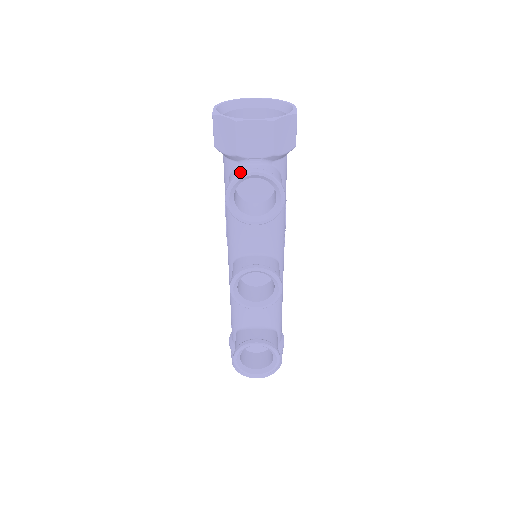
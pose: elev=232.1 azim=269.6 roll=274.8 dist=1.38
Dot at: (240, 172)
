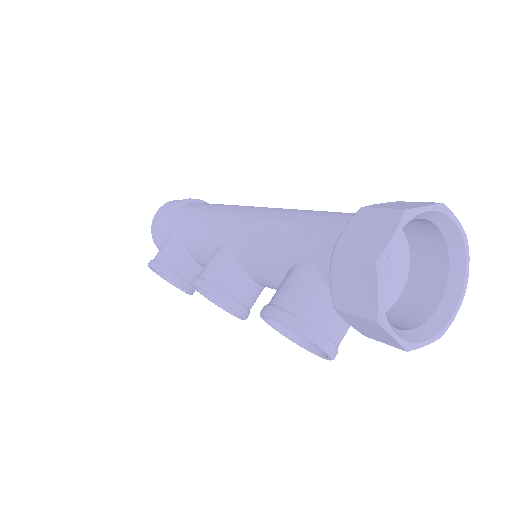
Dot at: (312, 331)
